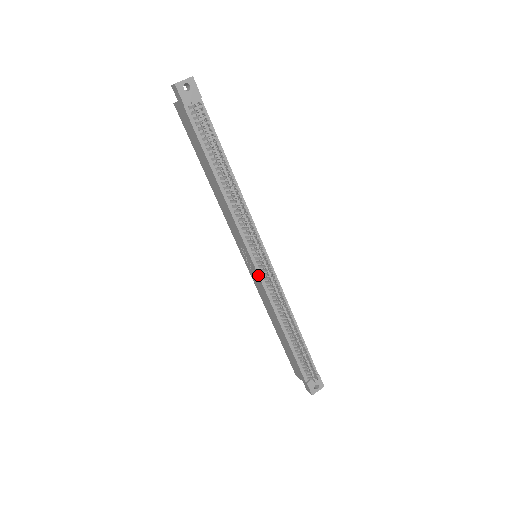
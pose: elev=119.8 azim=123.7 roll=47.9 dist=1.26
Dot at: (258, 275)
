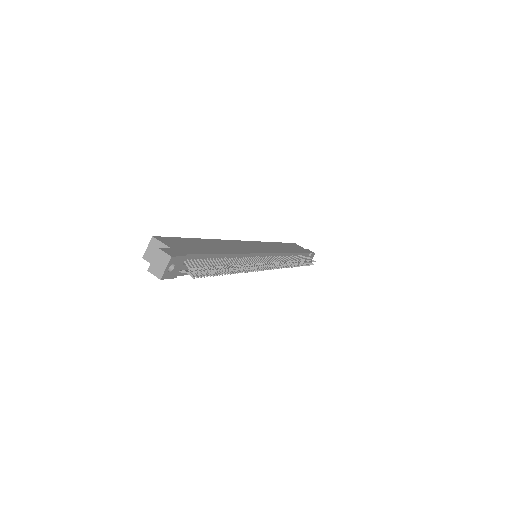
Dot at: occluded
